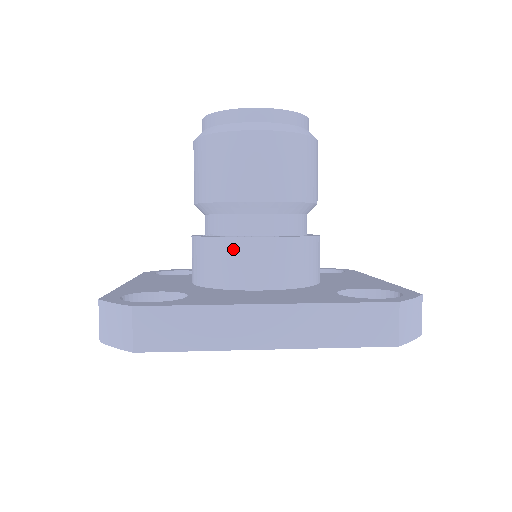
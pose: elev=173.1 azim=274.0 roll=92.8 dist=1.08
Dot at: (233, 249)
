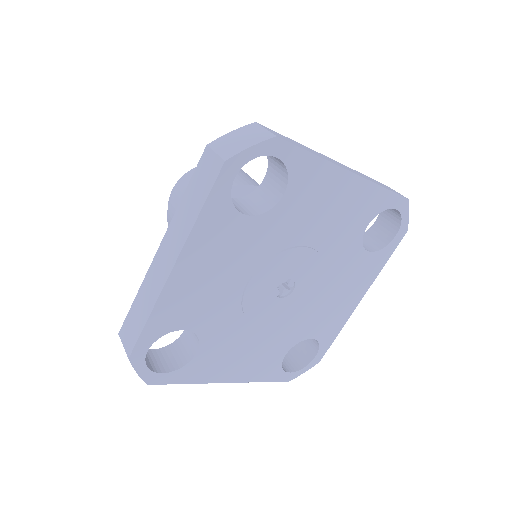
Dot at: occluded
